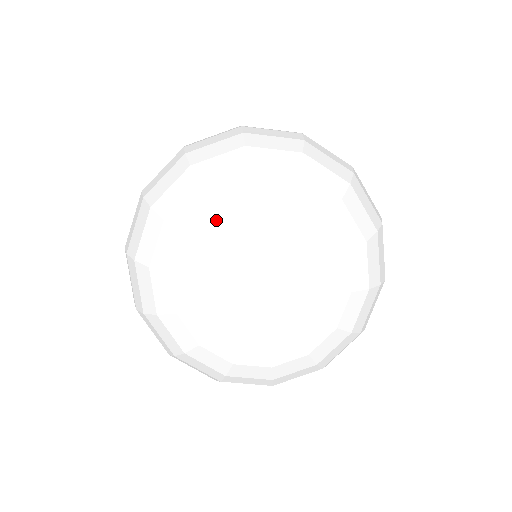
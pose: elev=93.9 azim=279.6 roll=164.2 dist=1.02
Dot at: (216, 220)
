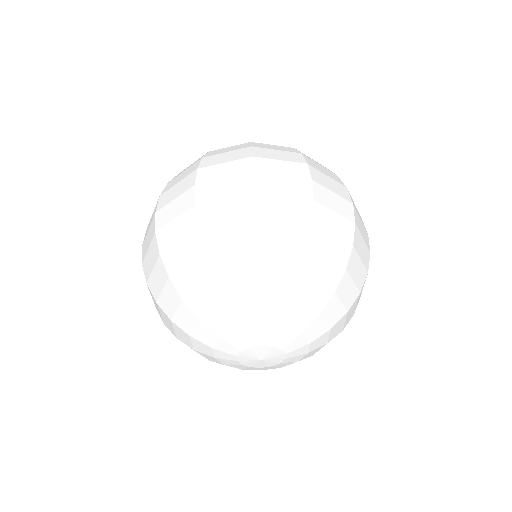
Dot at: (228, 319)
